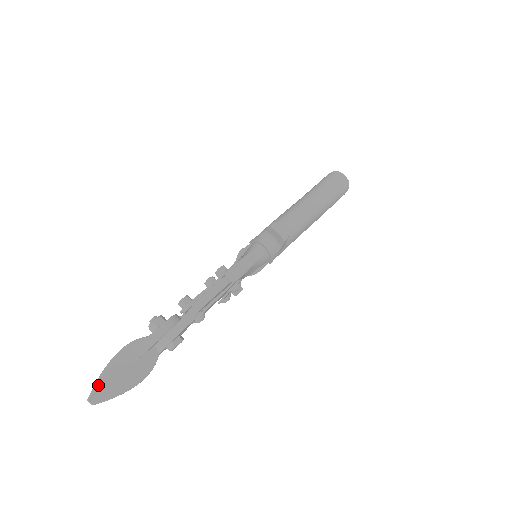
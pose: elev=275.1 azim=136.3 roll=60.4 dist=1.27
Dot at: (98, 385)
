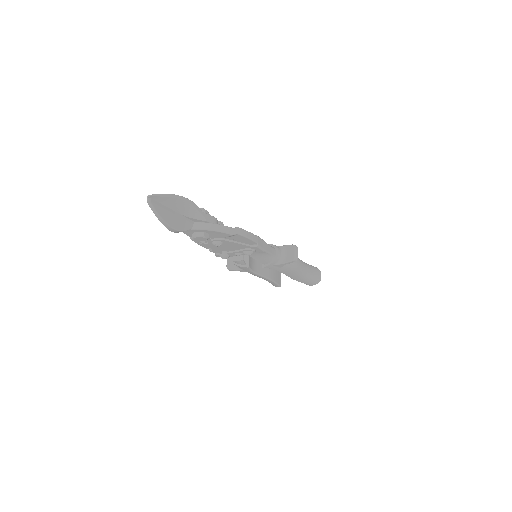
Dot at: (161, 196)
